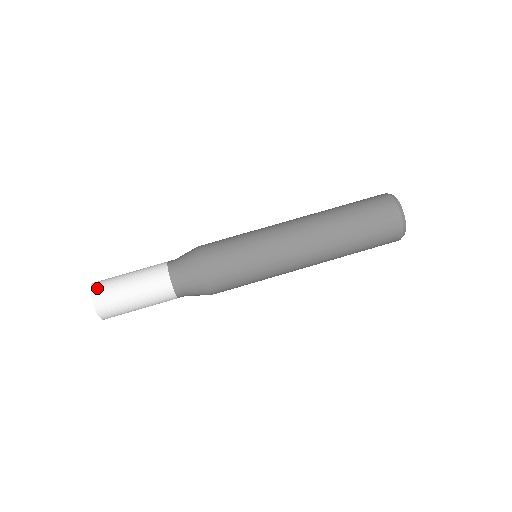
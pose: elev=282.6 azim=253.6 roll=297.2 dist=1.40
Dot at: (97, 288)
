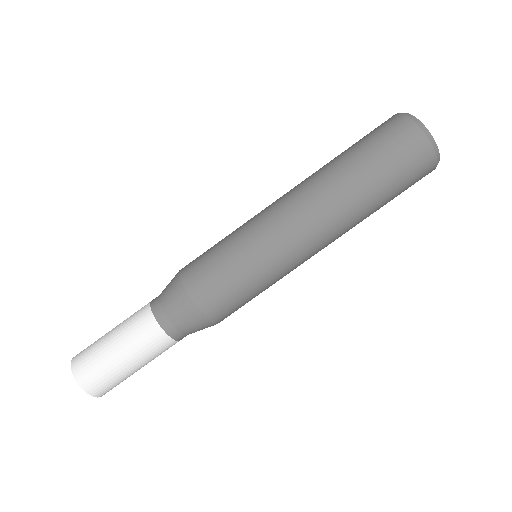
Dot at: (77, 359)
